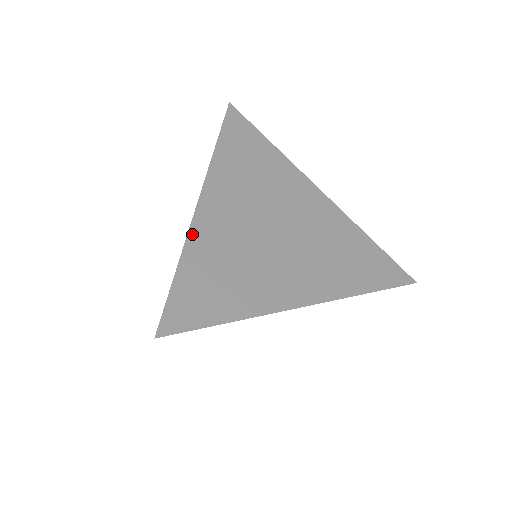
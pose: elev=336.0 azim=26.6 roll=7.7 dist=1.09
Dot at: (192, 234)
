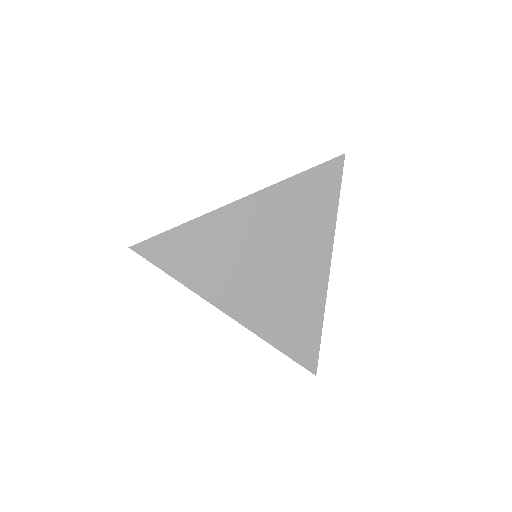
Dot at: (257, 332)
